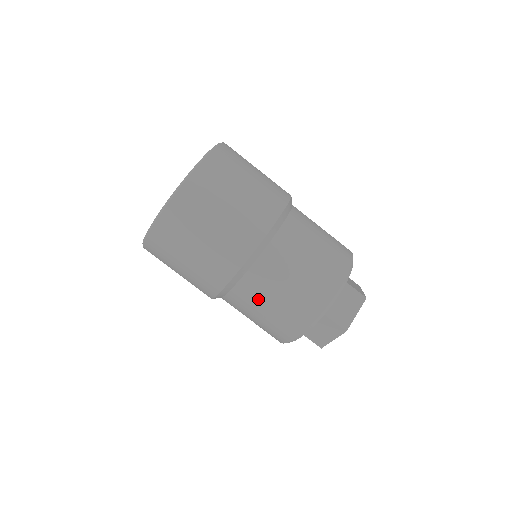
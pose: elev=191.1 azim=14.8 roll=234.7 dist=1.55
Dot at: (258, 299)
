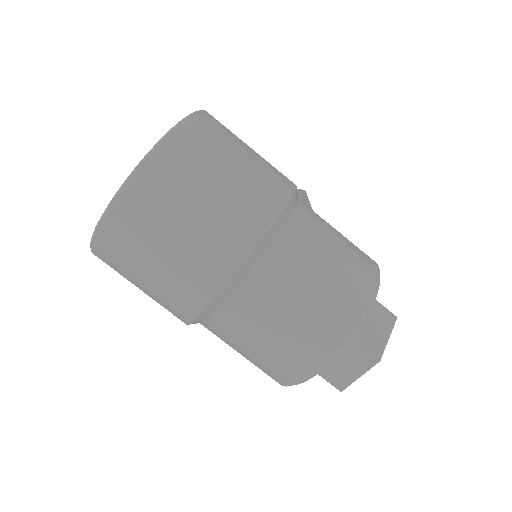
Dot at: occluded
